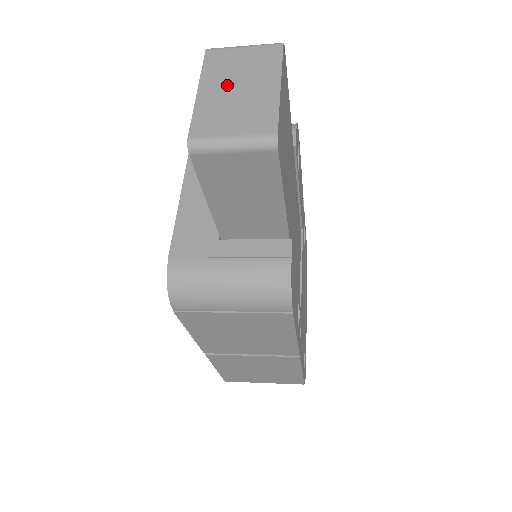
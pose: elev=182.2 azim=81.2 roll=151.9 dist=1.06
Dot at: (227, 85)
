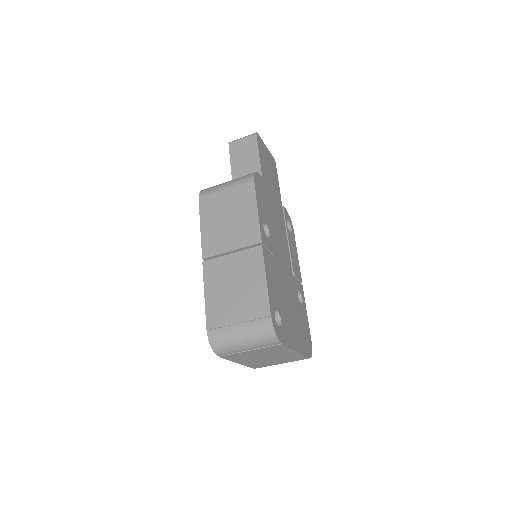
Dot at: occluded
